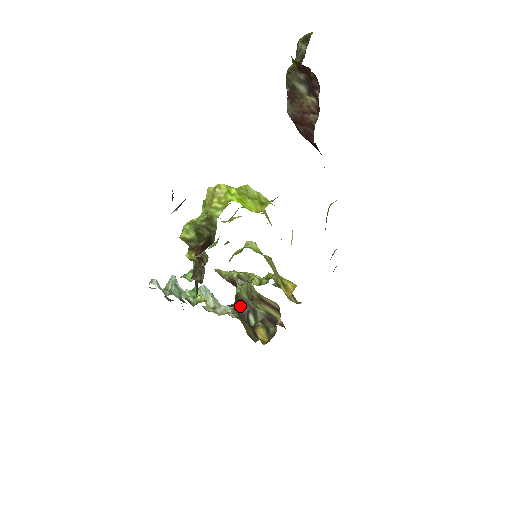
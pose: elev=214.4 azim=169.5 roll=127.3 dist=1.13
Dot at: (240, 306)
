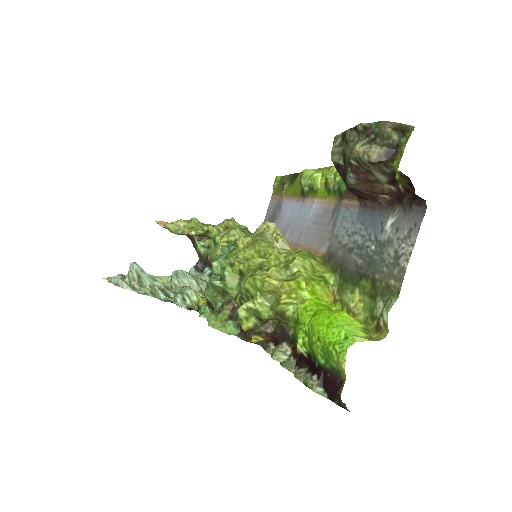
Dot at: occluded
